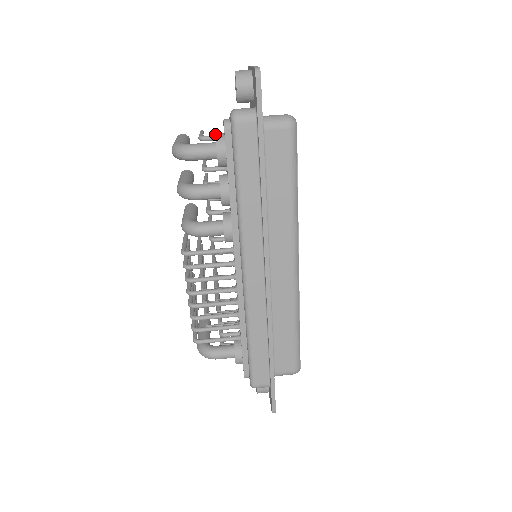
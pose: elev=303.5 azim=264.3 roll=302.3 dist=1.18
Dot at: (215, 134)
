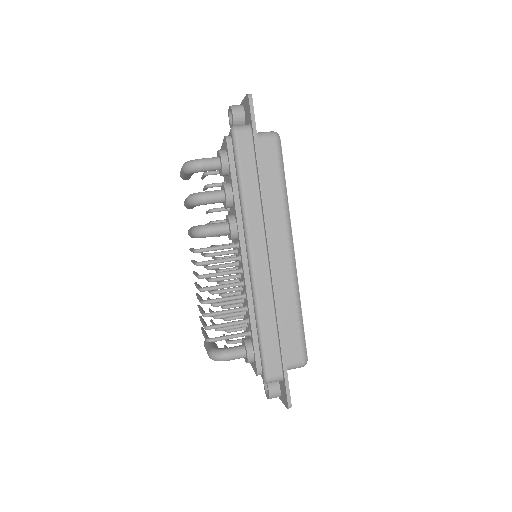
Dot at: (218, 150)
